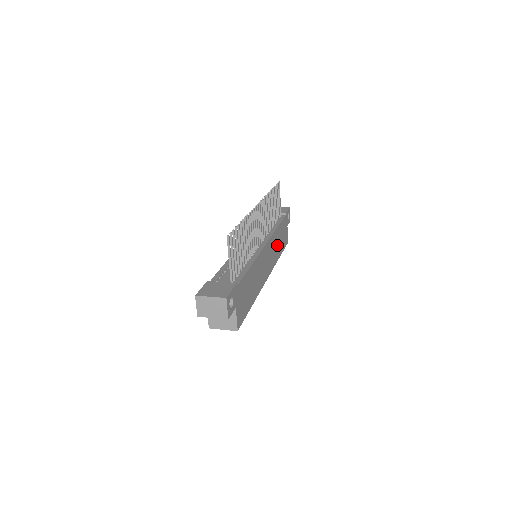
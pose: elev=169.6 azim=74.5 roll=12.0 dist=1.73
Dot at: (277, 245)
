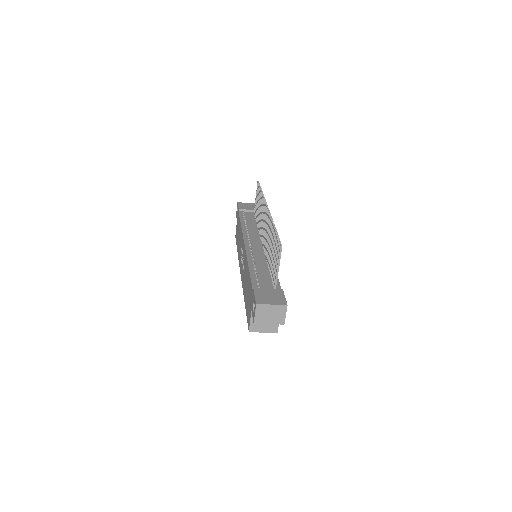
Dot at: occluded
